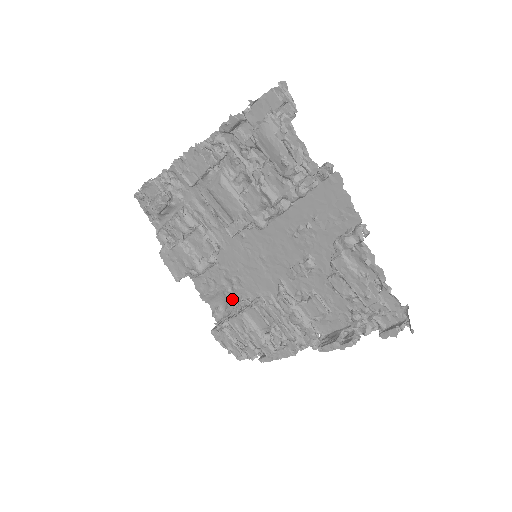
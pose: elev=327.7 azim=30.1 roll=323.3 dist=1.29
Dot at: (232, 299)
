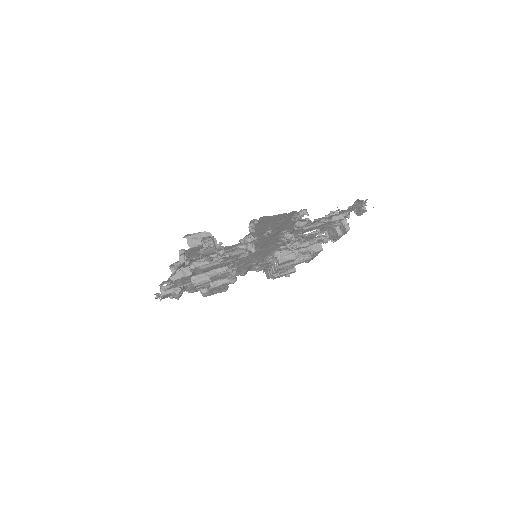
Dot at: (260, 263)
